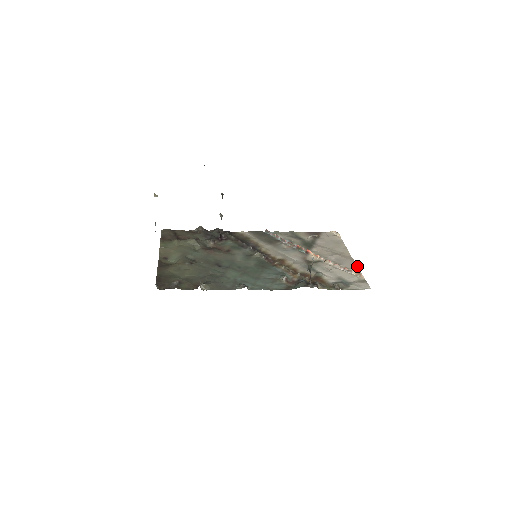
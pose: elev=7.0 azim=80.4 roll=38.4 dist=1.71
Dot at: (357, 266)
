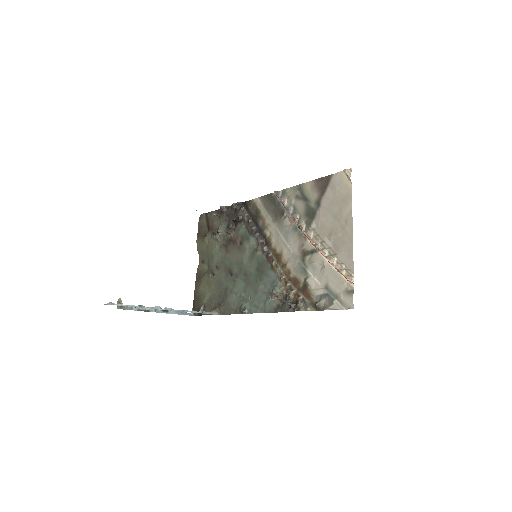
Dot at: (352, 257)
